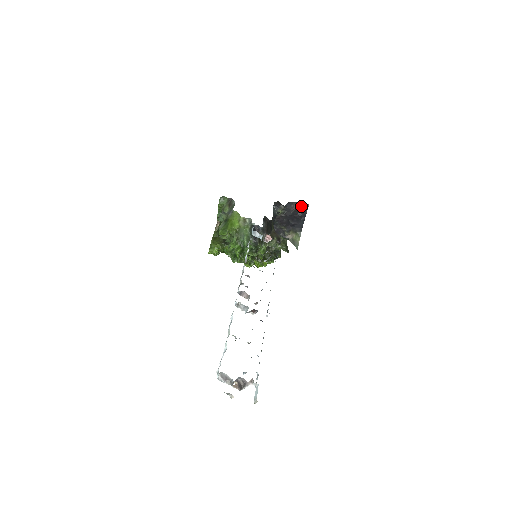
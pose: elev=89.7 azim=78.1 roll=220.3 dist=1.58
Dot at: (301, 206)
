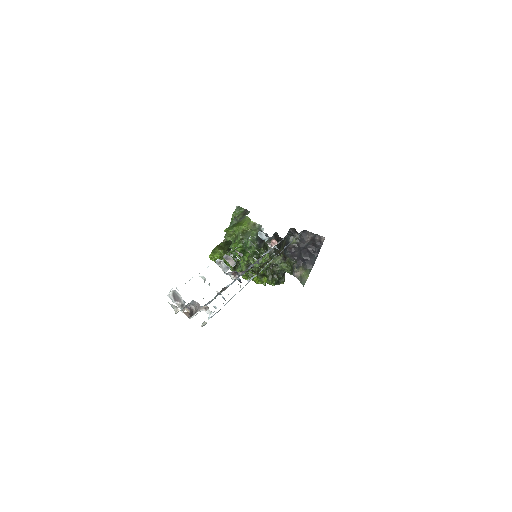
Dot at: (316, 239)
